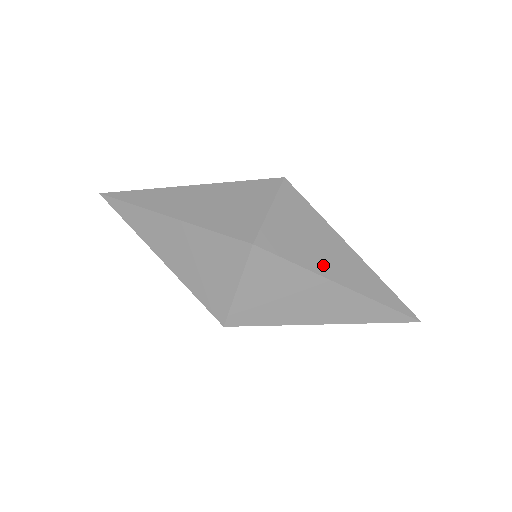
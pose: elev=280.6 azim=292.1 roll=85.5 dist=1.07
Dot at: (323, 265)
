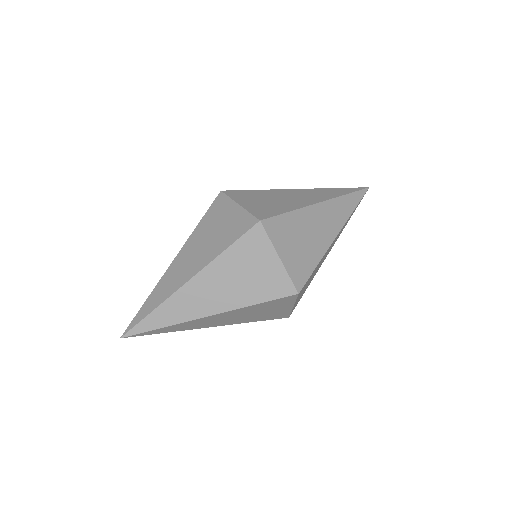
Dot at: (299, 203)
